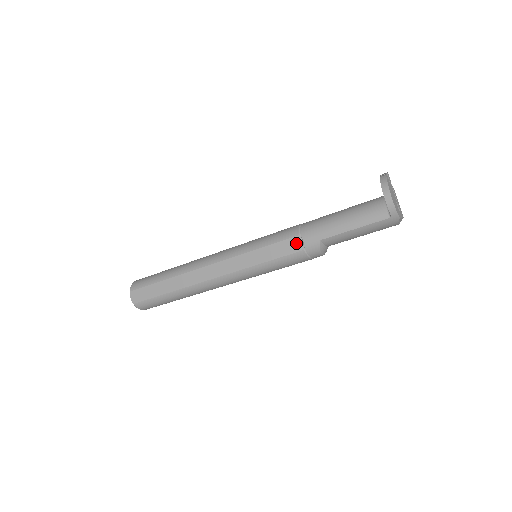
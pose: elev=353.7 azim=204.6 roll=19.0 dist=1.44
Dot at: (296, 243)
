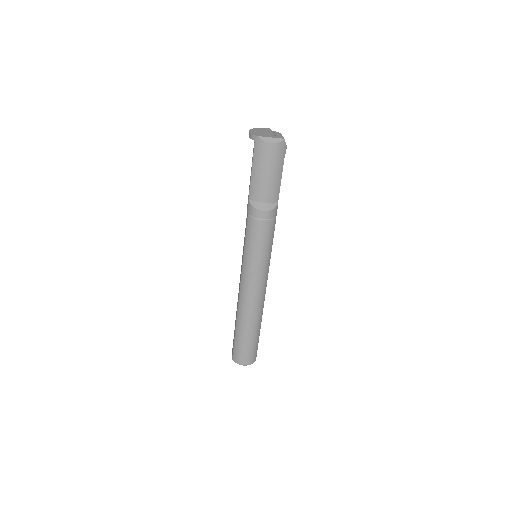
Dot at: occluded
